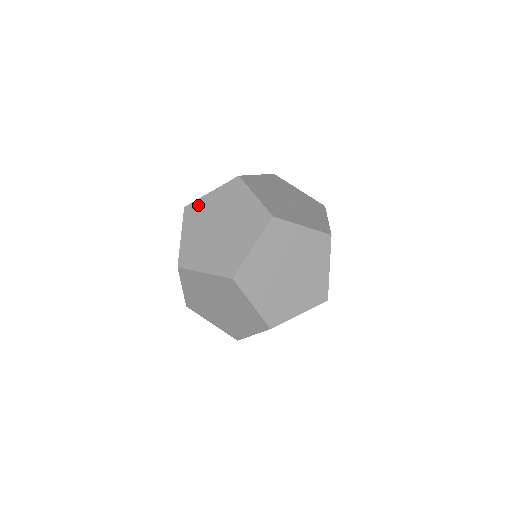
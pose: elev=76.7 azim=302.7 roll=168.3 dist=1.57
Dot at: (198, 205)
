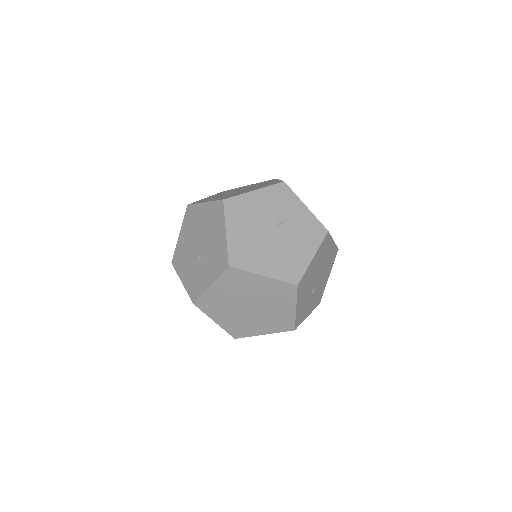
Dot at: (244, 277)
